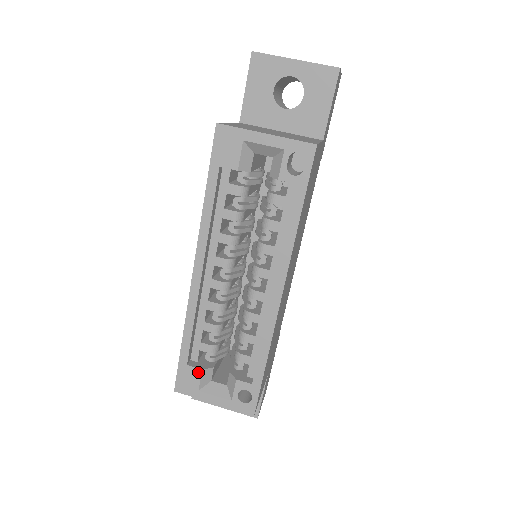
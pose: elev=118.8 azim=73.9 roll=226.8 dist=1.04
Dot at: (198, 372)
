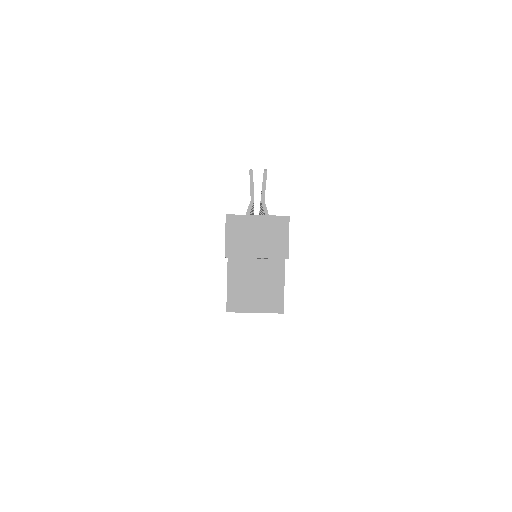
Dot at: occluded
